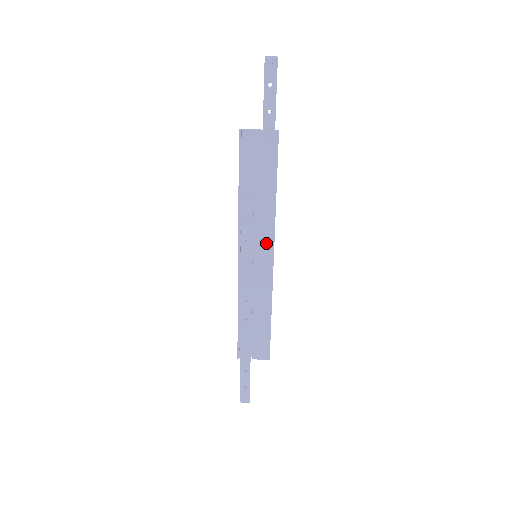
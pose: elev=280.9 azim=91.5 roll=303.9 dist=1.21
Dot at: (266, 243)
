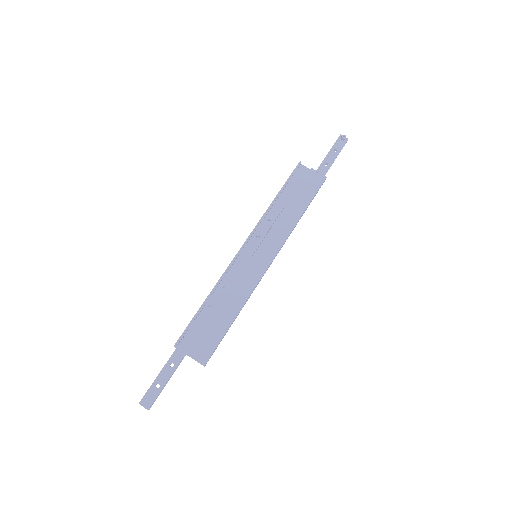
Dot at: (272, 248)
